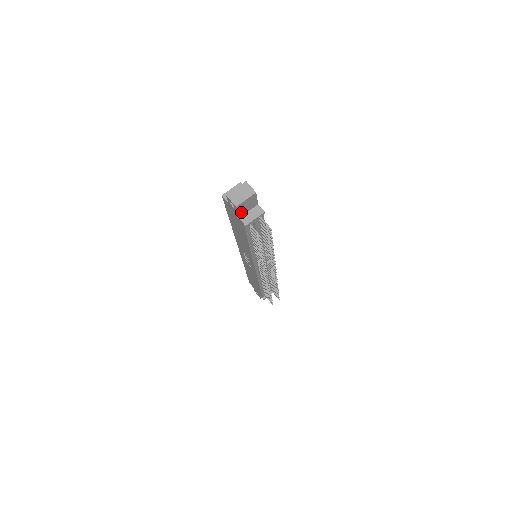
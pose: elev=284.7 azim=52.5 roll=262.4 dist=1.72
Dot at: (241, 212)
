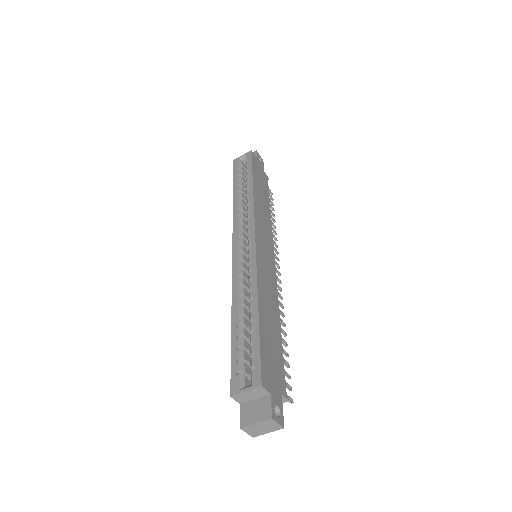
Dot at: occluded
